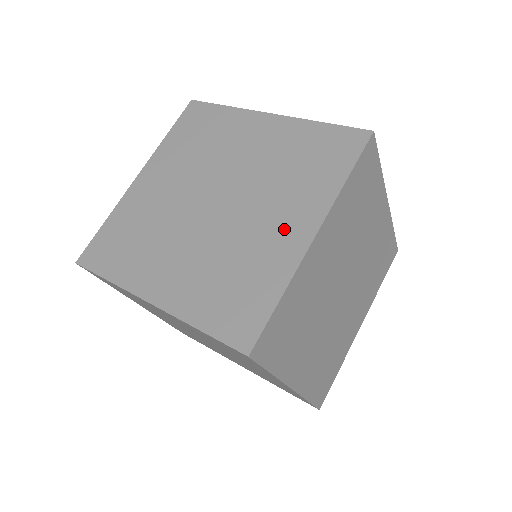
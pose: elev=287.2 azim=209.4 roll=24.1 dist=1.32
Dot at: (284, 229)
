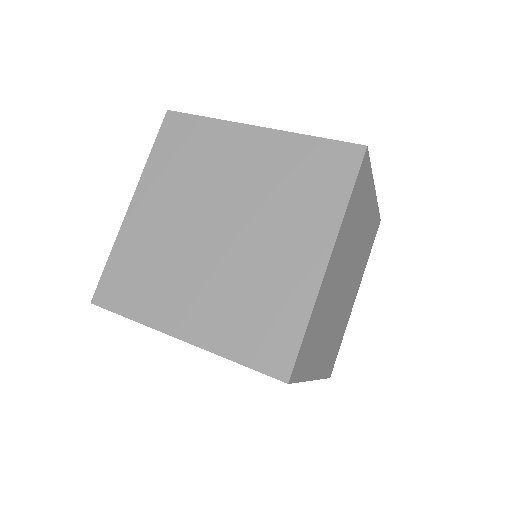
Dot at: (297, 256)
